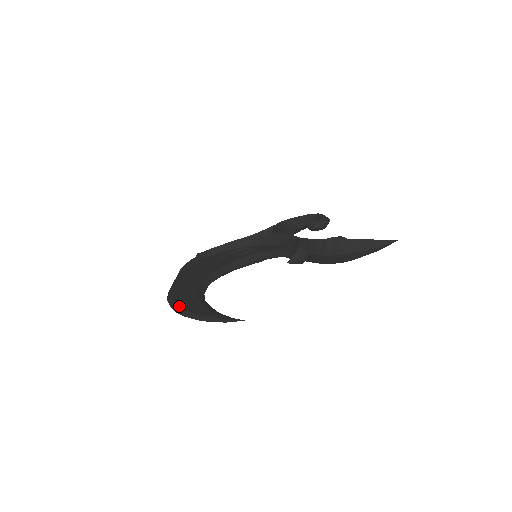
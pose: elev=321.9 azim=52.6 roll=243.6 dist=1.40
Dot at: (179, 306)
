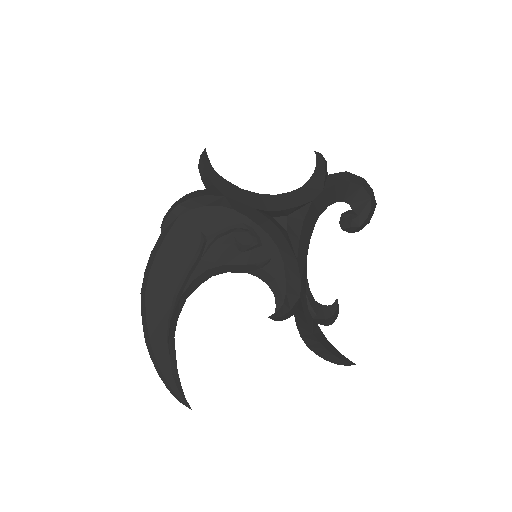
Dot at: (149, 339)
